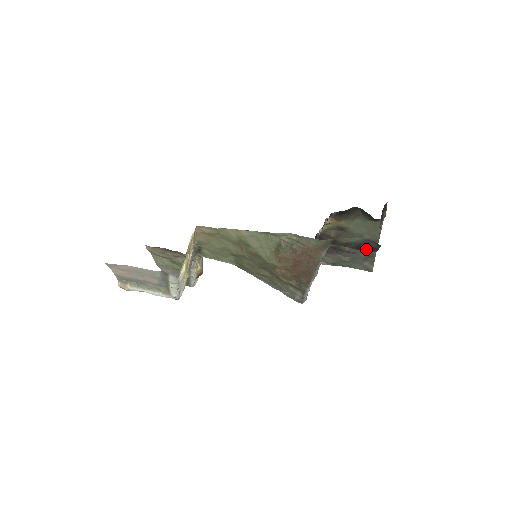
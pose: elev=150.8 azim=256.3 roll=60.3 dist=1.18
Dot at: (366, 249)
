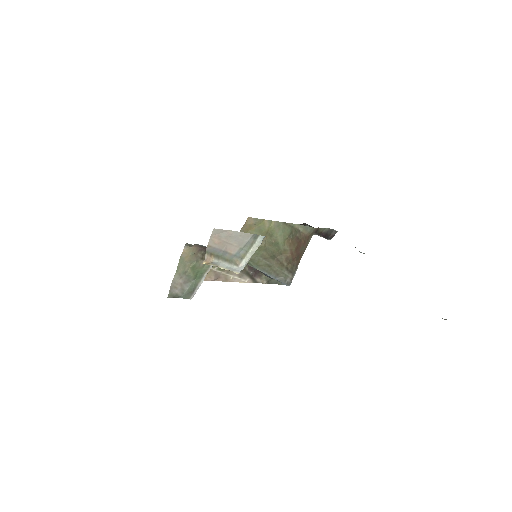
Dot at: (327, 237)
